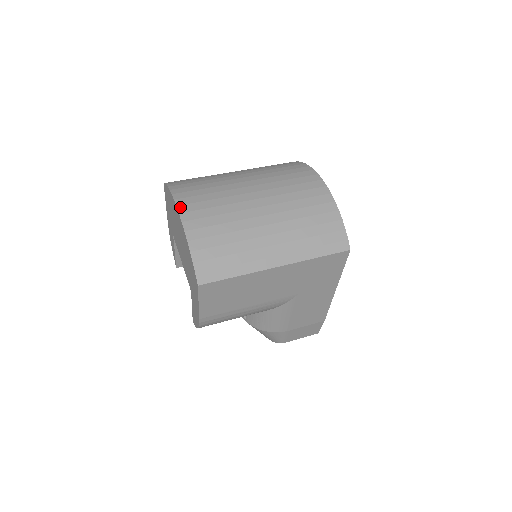
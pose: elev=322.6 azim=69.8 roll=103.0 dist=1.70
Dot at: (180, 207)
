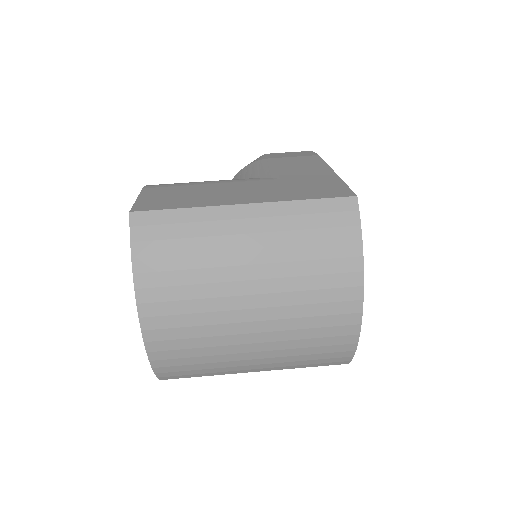
Dot at: (143, 321)
